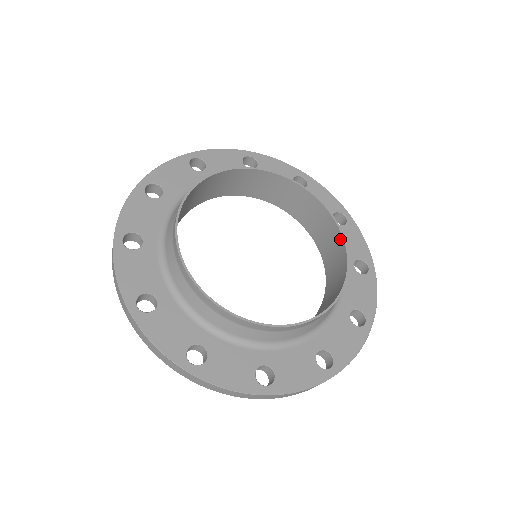
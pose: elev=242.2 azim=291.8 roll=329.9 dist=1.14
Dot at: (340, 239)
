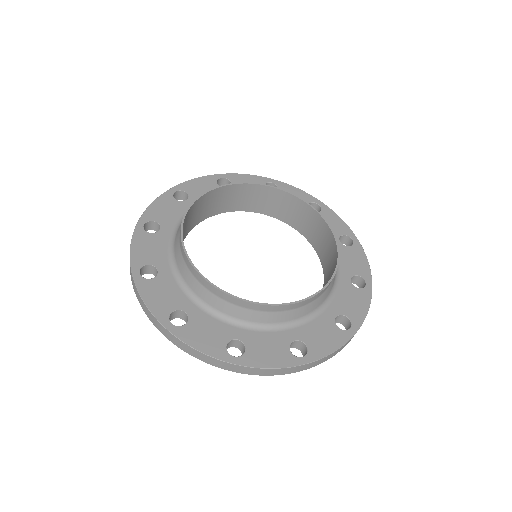
Dot at: (321, 221)
